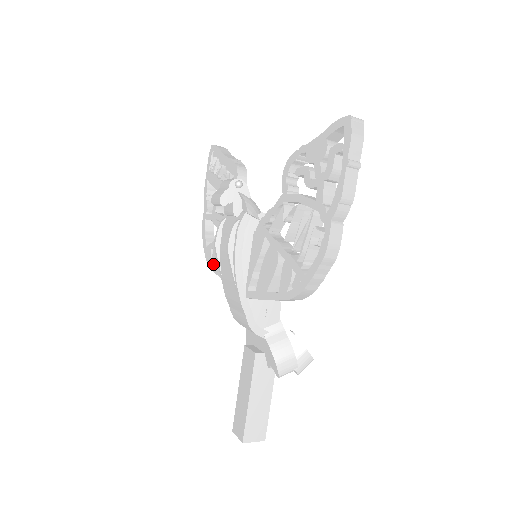
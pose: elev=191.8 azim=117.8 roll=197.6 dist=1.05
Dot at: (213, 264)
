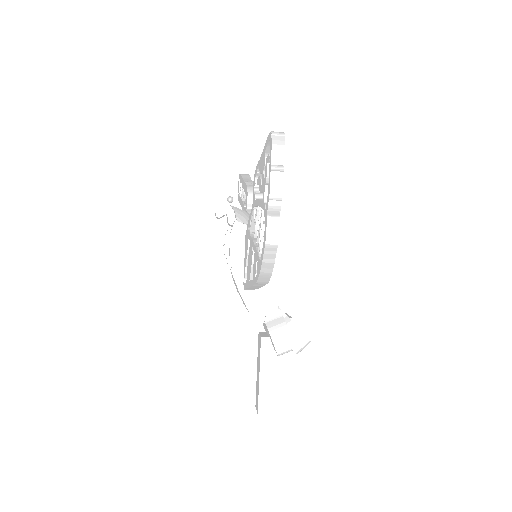
Dot at: occluded
